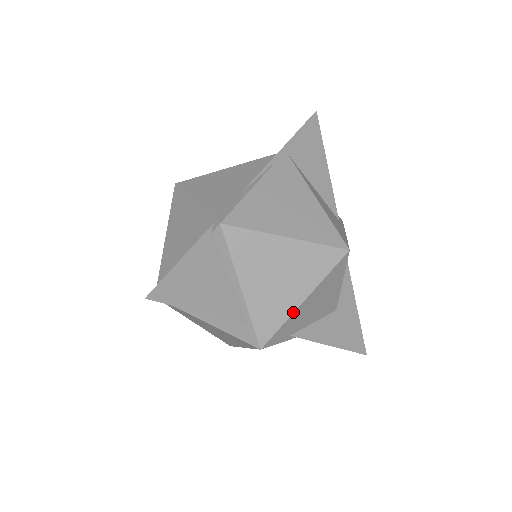
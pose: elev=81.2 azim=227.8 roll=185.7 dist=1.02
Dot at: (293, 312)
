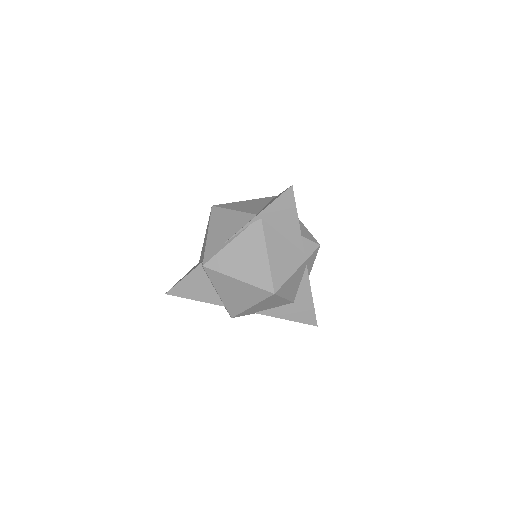
Dot at: (246, 309)
